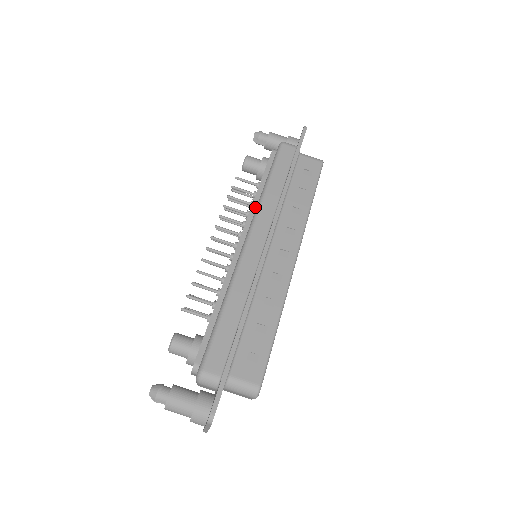
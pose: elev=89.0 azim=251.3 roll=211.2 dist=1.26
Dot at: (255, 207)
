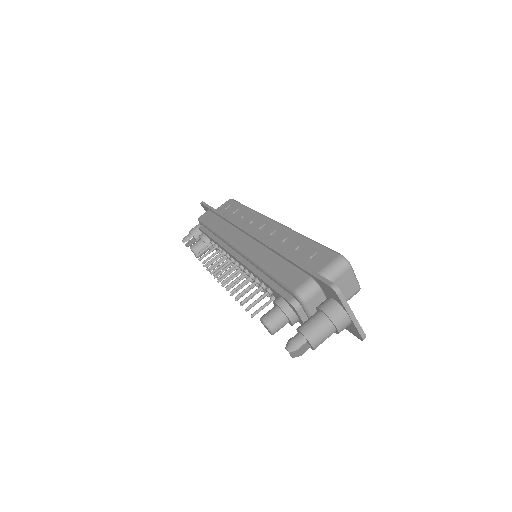
Dot at: (222, 243)
